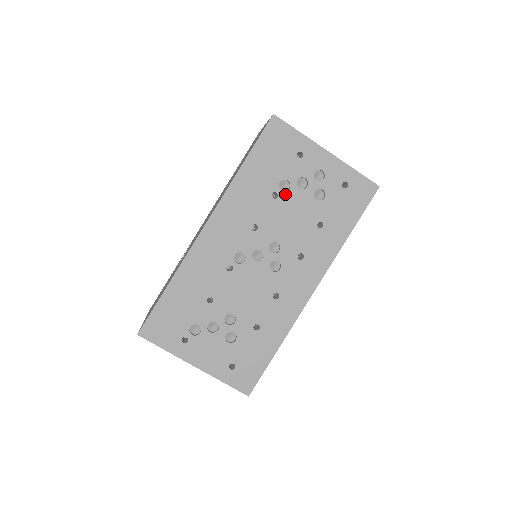
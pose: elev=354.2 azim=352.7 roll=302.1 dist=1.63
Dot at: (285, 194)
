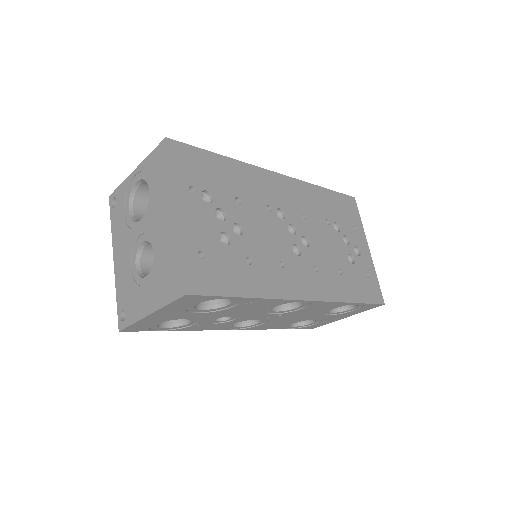
Dot at: (334, 230)
